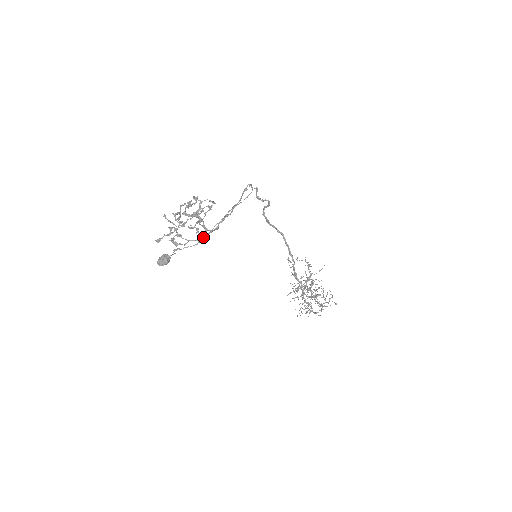
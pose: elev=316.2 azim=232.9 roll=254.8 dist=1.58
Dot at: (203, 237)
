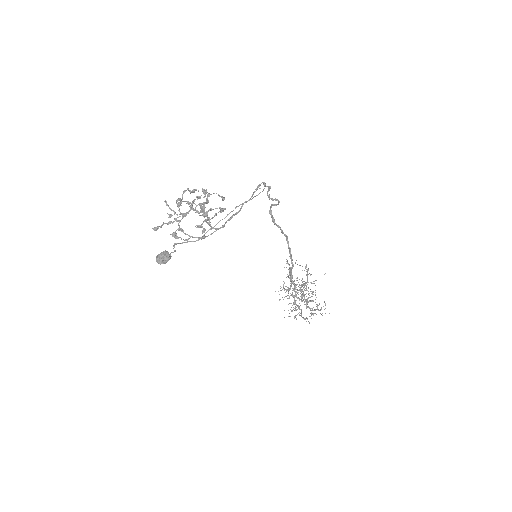
Dot at: occluded
